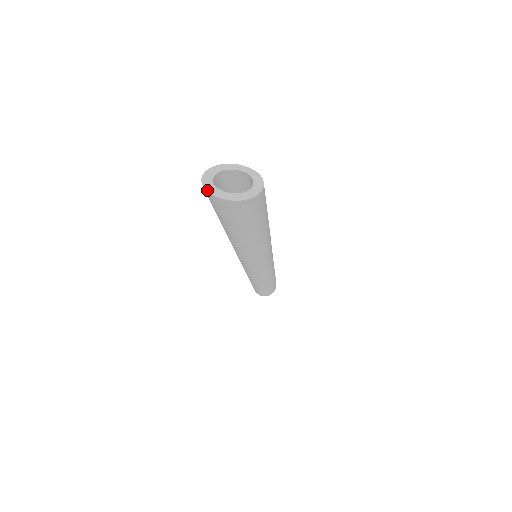
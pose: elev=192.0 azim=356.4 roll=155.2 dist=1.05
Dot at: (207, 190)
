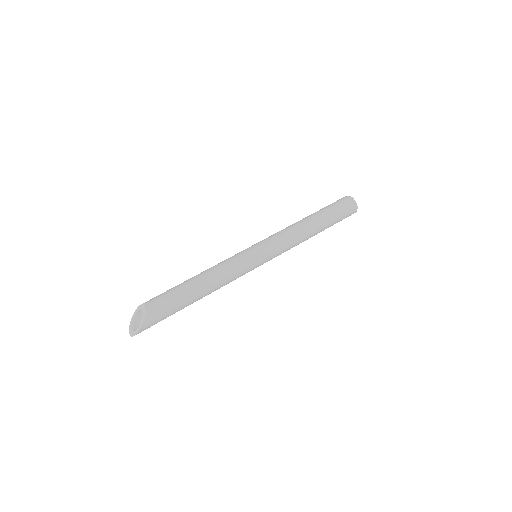
Dot at: (129, 332)
